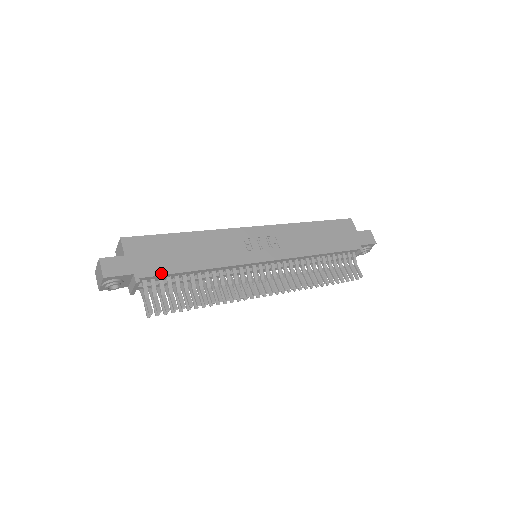
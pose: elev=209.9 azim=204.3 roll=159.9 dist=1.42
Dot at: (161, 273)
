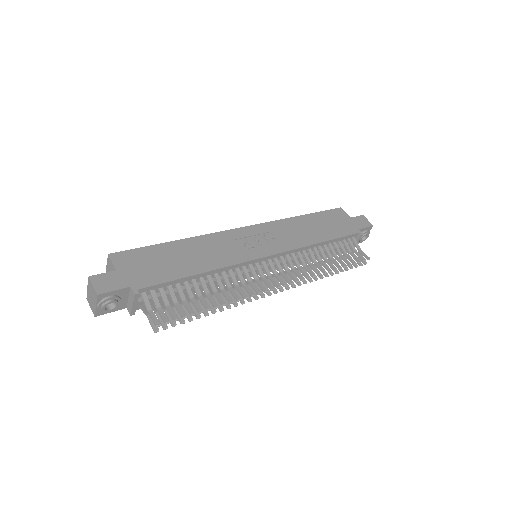
Dot at: (160, 282)
